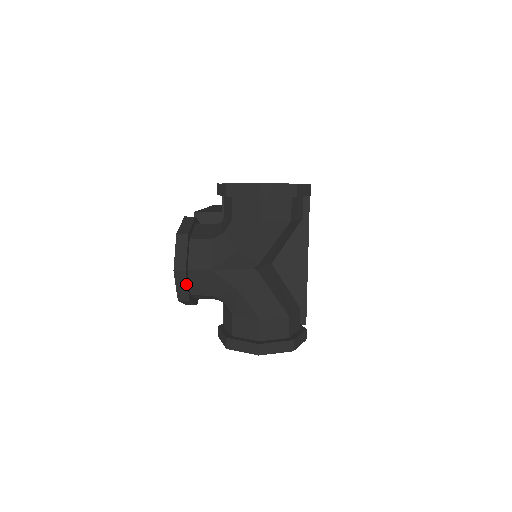
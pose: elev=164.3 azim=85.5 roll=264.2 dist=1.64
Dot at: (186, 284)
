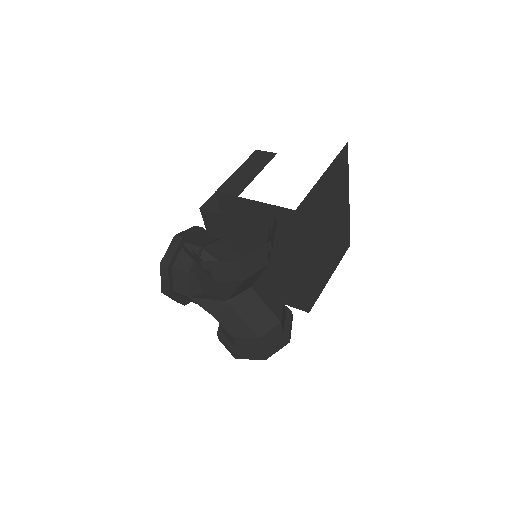
Dot at: occluded
